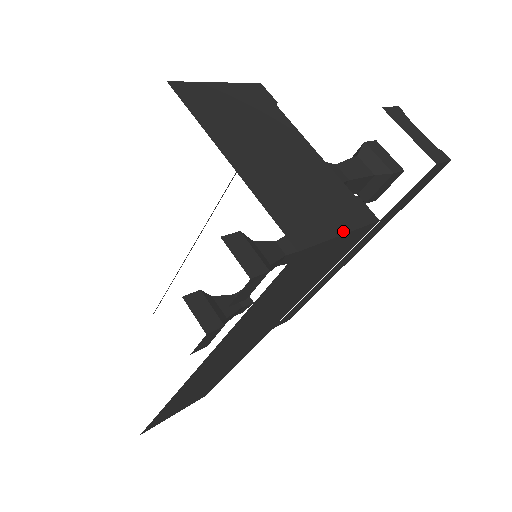
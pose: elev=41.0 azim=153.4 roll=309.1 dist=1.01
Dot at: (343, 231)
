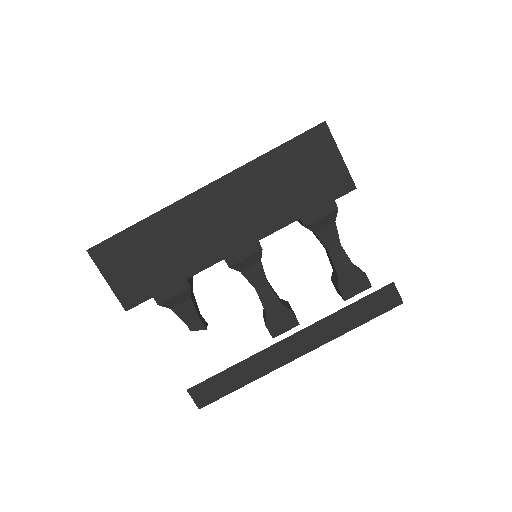
Dot at: (342, 157)
